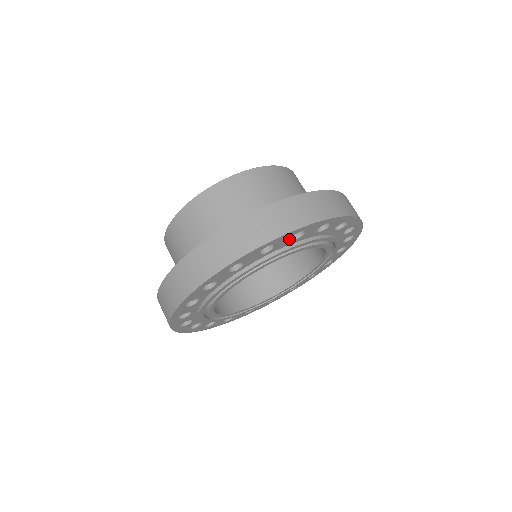
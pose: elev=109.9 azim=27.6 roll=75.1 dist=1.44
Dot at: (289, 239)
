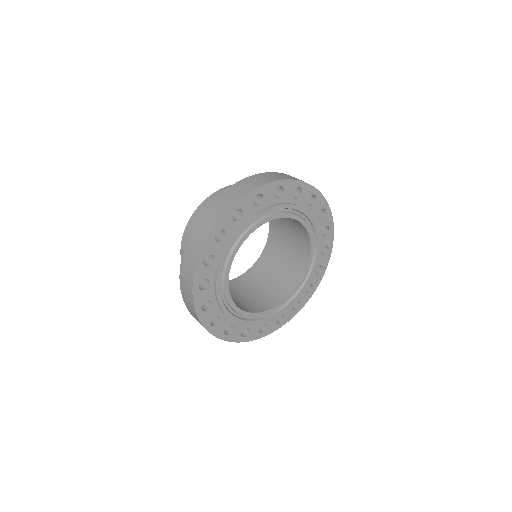
Dot at: (292, 193)
